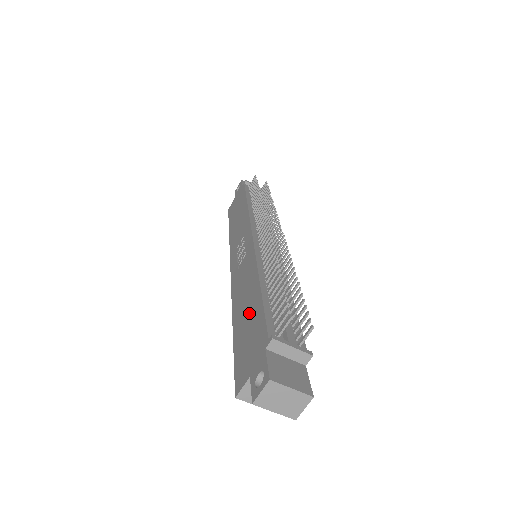
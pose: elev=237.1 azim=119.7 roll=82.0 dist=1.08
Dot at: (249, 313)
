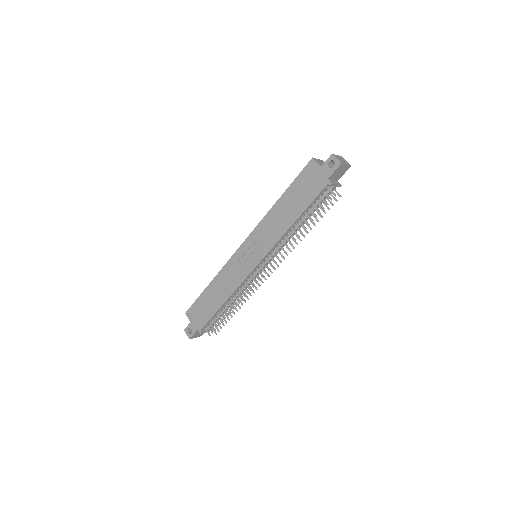
Dot at: (211, 303)
